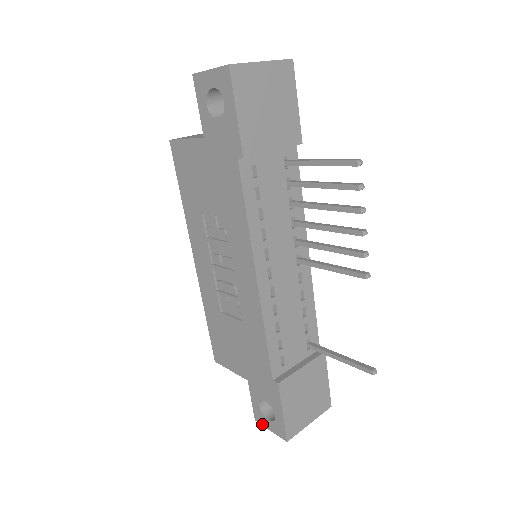
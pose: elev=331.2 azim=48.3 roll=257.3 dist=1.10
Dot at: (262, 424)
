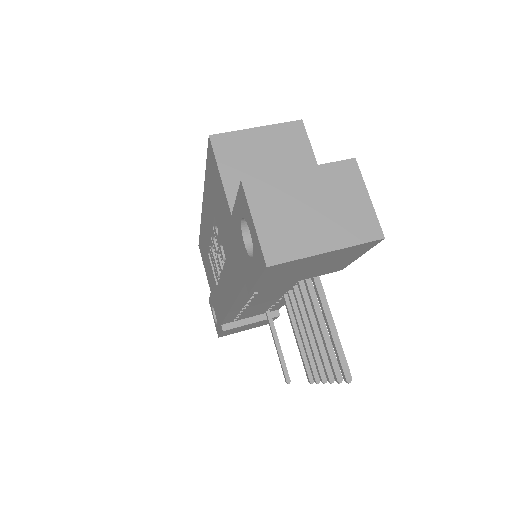
Dot at: (211, 309)
